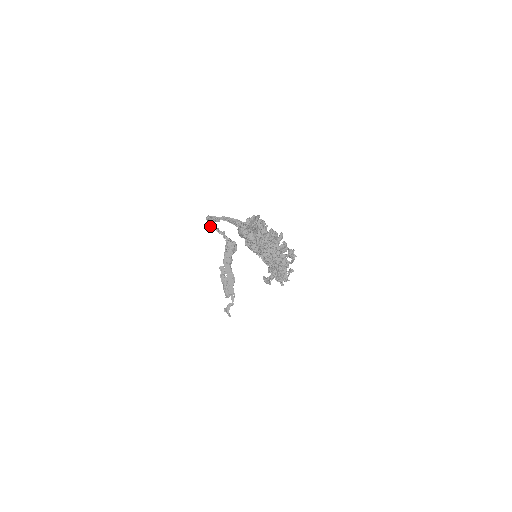
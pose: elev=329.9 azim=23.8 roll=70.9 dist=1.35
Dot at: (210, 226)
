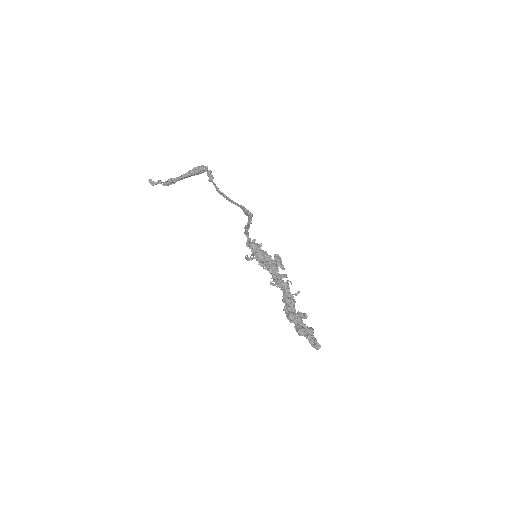
Dot at: (209, 181)
